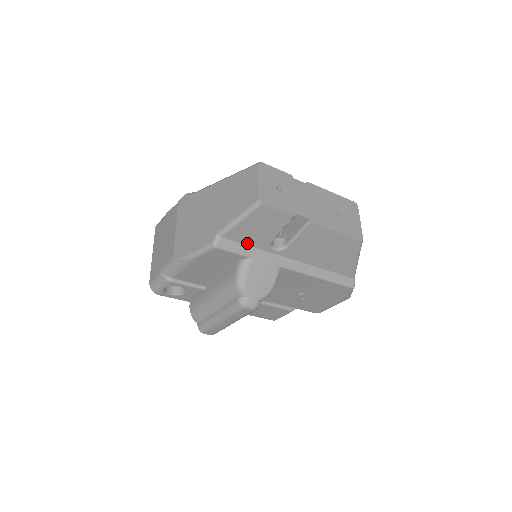
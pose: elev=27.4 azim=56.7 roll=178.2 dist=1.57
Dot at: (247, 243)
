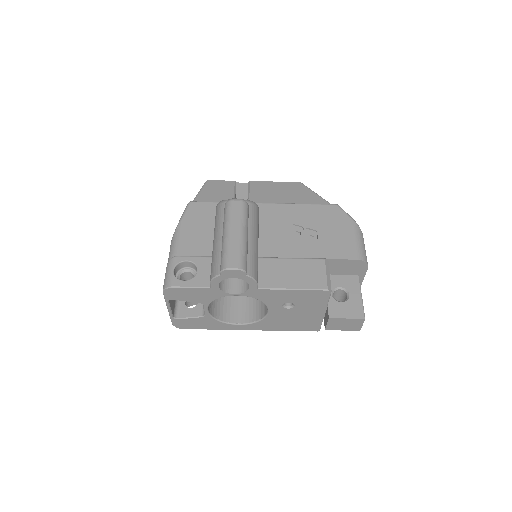
Dot at: occluded
